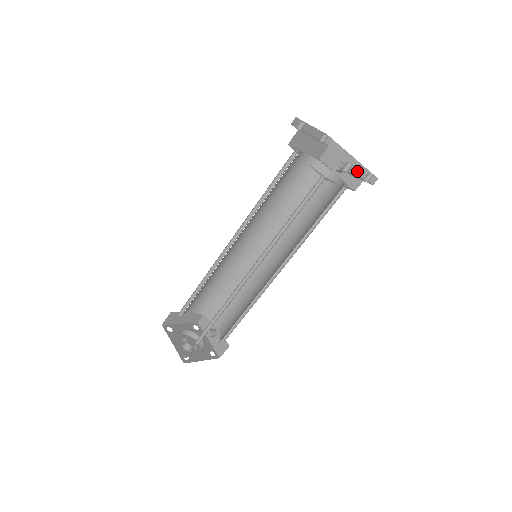
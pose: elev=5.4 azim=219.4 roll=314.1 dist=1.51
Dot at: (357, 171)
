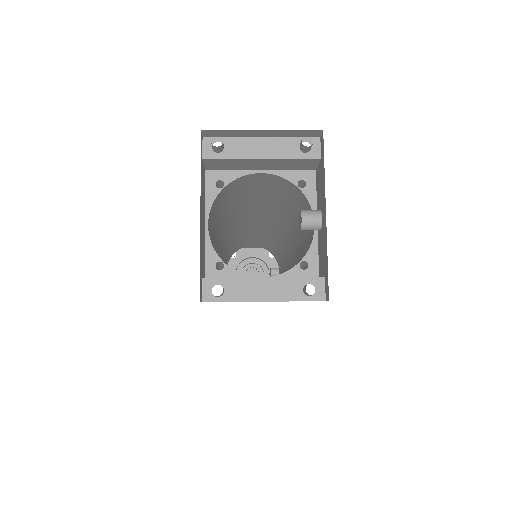
Dot at: (323, 251)
